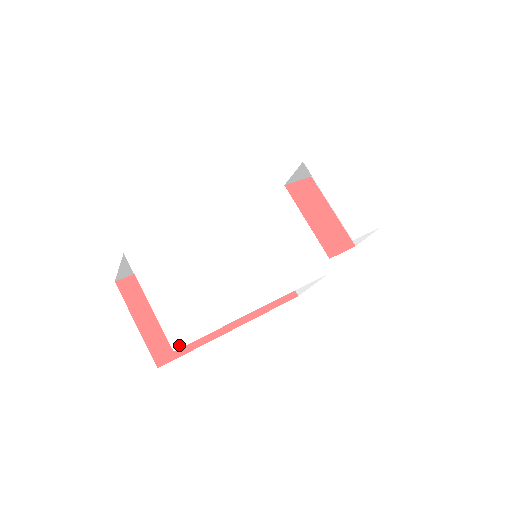
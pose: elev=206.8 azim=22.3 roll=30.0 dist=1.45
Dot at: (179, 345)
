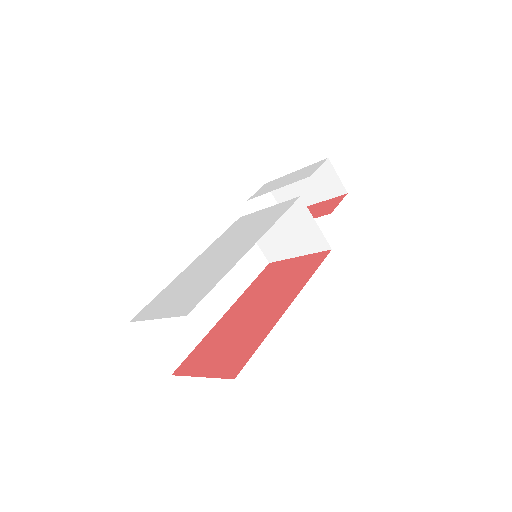
Dot at: (190, 310)
